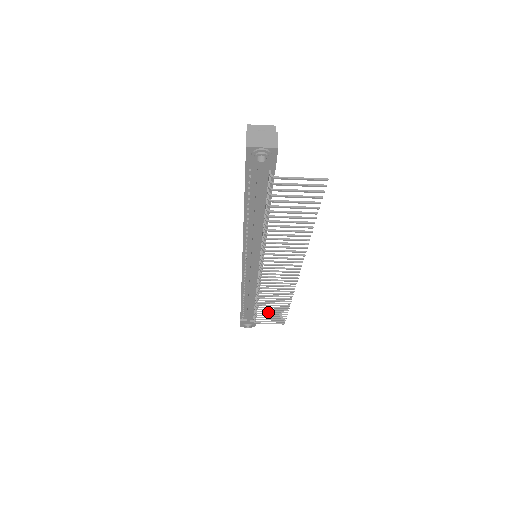
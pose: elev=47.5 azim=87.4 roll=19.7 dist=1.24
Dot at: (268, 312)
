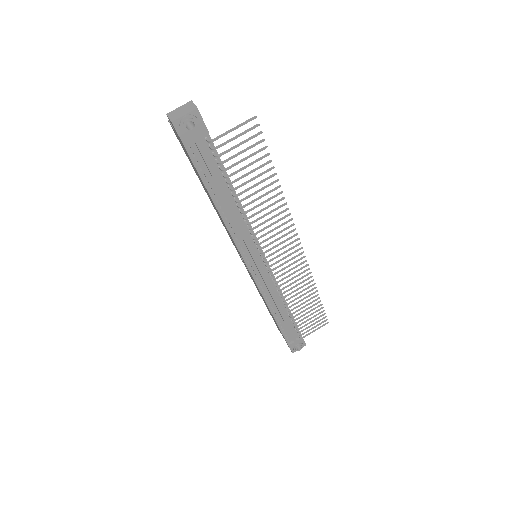
Dot at: occluded
